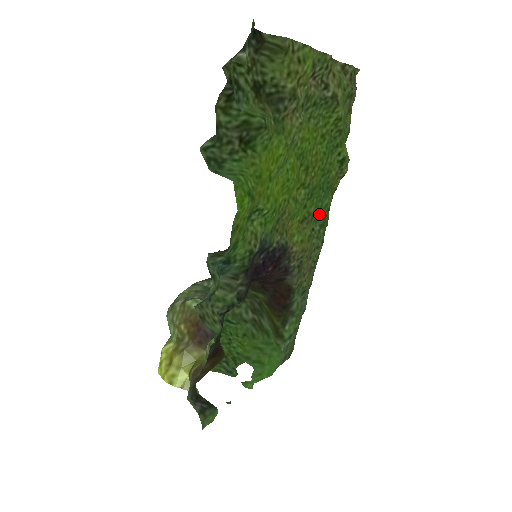
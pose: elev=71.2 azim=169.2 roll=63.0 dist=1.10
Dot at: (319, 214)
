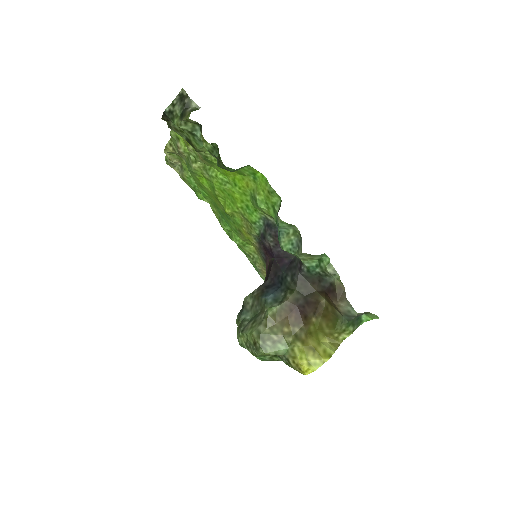
Dot at: (231, 238)
